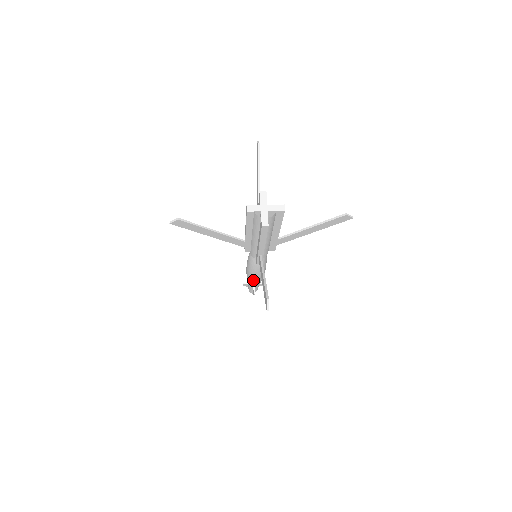
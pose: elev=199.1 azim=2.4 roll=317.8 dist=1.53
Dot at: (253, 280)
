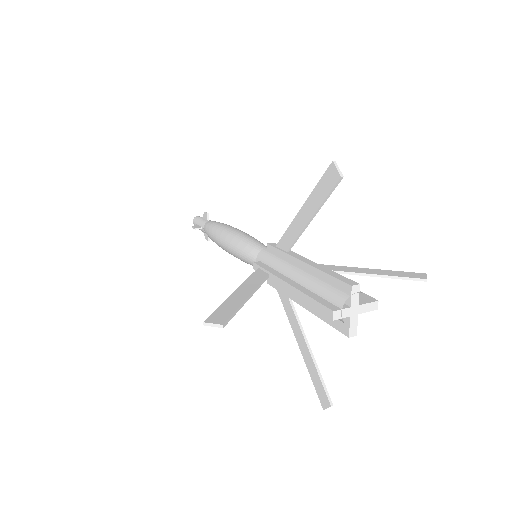
Dot at: occluded
